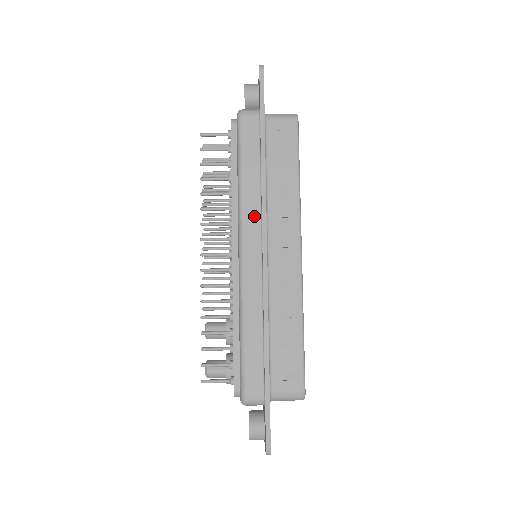
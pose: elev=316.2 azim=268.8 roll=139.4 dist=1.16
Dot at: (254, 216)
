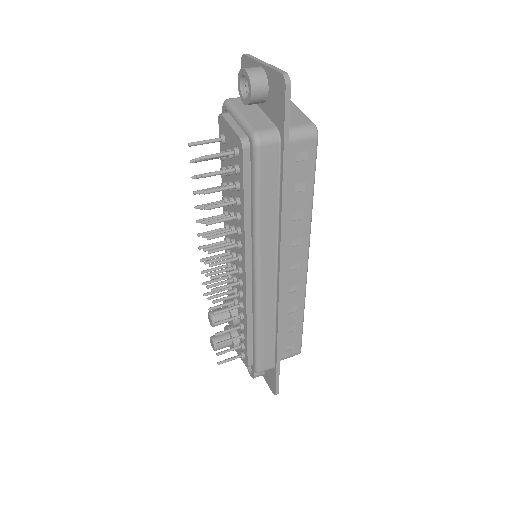
Dot at: (271, 248)
